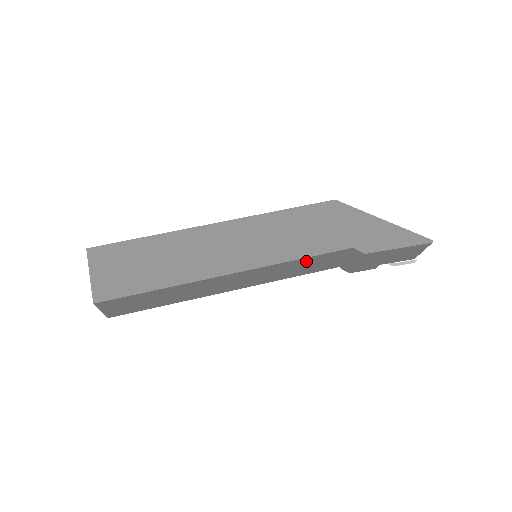
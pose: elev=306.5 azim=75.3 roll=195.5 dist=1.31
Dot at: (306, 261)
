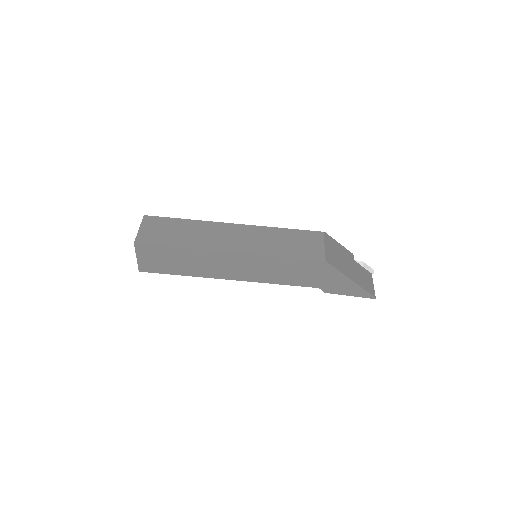
Dot at: occluded
